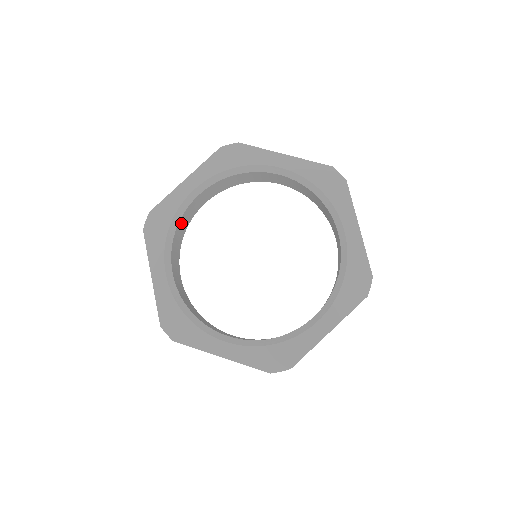
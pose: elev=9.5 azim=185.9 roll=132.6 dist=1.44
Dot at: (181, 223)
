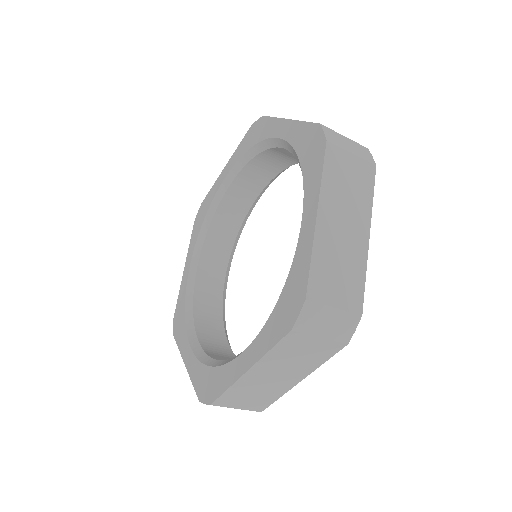
Dot at: (222, 215)
